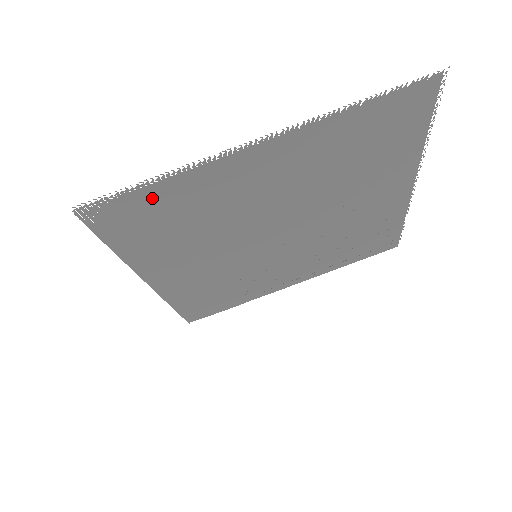
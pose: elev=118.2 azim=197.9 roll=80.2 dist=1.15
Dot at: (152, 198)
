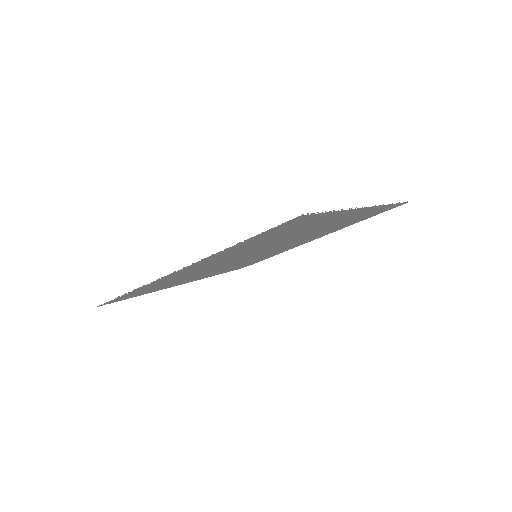
Dot at: (137, 291)
